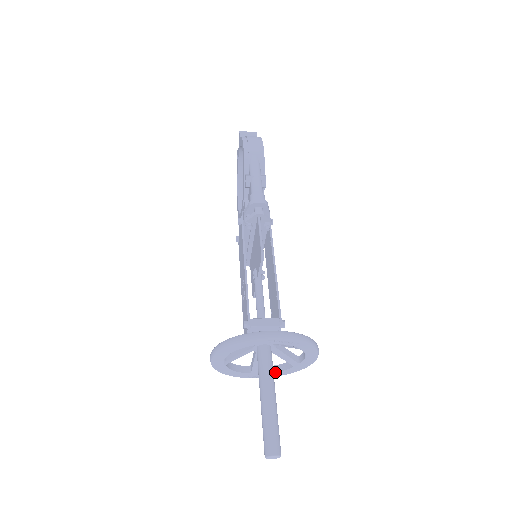
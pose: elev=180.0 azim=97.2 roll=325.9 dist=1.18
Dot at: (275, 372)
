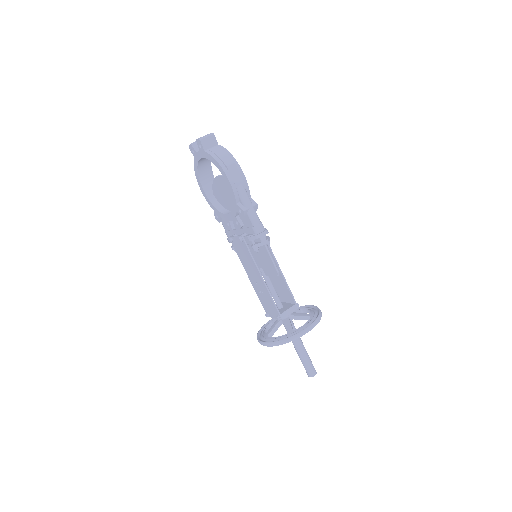
Dot at: occluded
